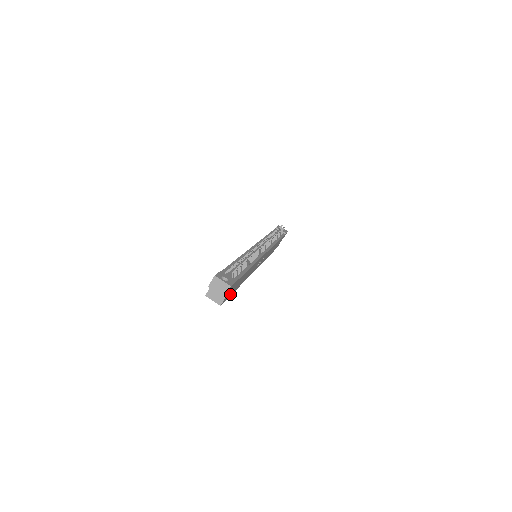
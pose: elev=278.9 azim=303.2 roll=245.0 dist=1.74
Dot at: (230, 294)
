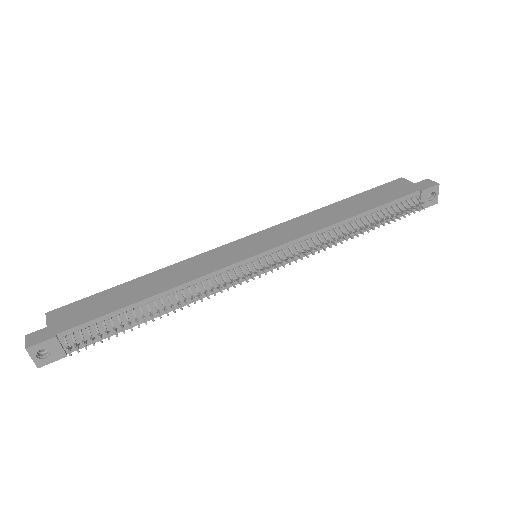
Dot at: occluded
